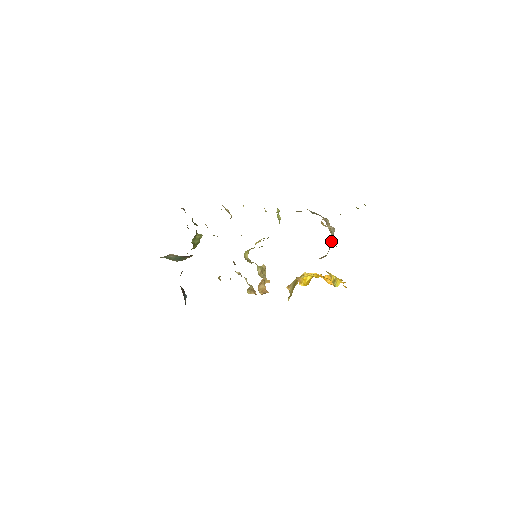
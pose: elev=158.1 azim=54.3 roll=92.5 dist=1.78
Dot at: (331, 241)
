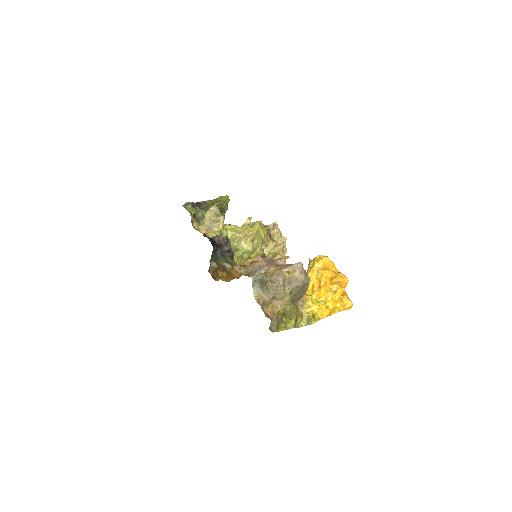
Dot at: (301, 291)
